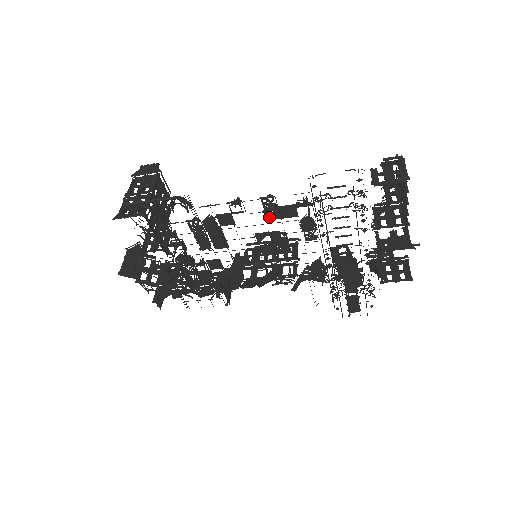
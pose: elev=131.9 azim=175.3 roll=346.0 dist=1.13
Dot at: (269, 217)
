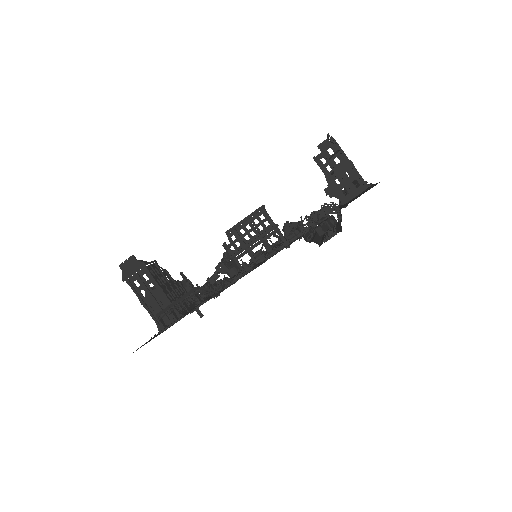
Dot at: occluded
